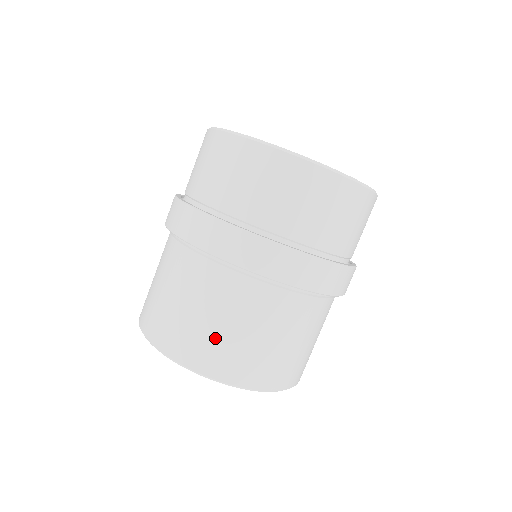
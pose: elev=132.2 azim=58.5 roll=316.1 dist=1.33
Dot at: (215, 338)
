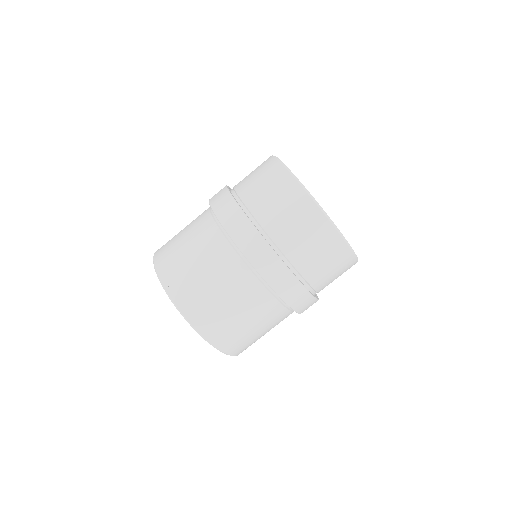
Dot at: (175, 248)
